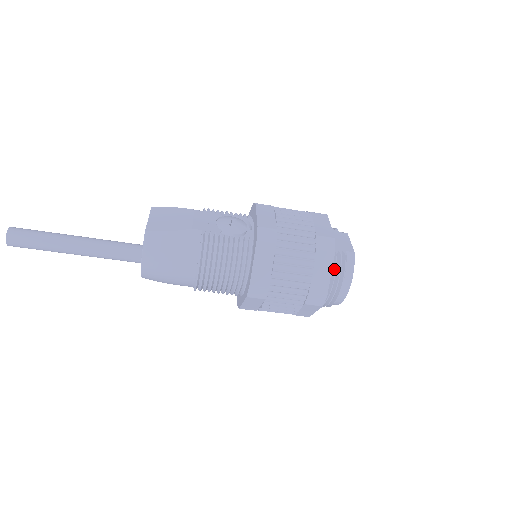
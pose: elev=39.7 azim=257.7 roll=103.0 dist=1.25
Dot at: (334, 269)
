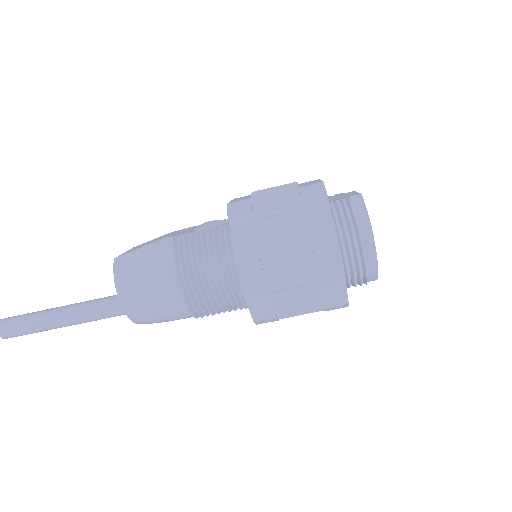
Dot at: (339, 217)
